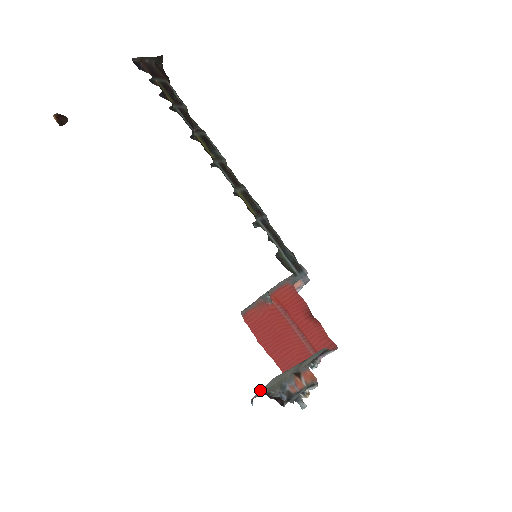
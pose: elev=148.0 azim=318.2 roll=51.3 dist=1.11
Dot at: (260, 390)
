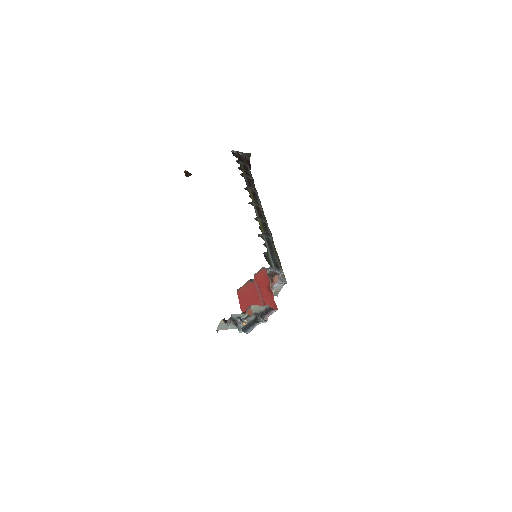
Dot at: (226, 329)
